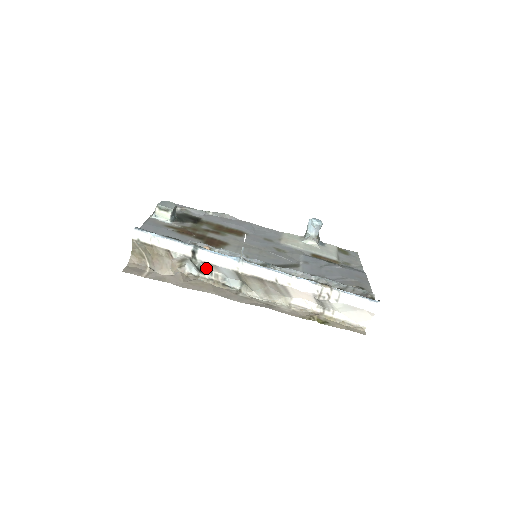
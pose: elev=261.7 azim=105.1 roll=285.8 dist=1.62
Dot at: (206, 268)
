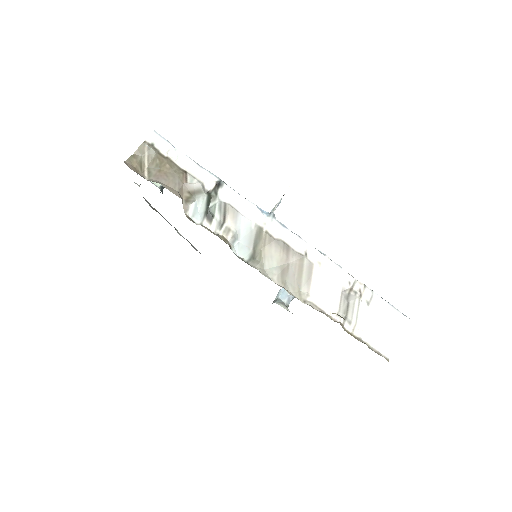
Dot at: (218, 216)
